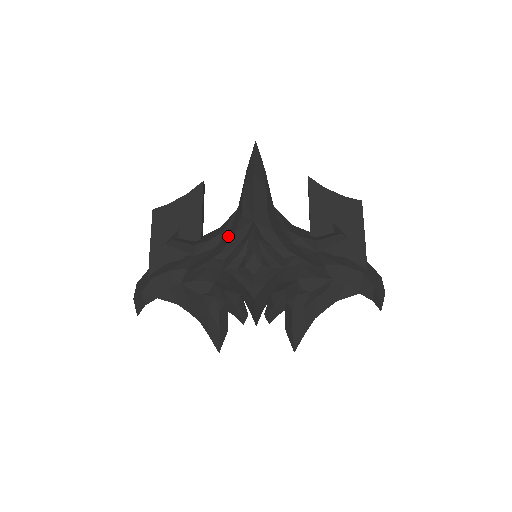
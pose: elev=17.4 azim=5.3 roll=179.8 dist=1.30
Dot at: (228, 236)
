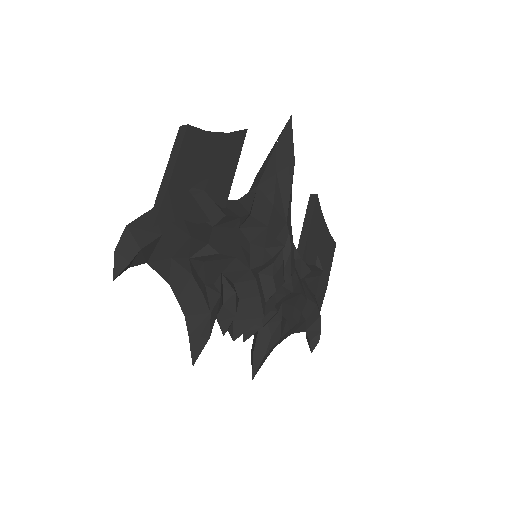
Dot at: (256, 223)
